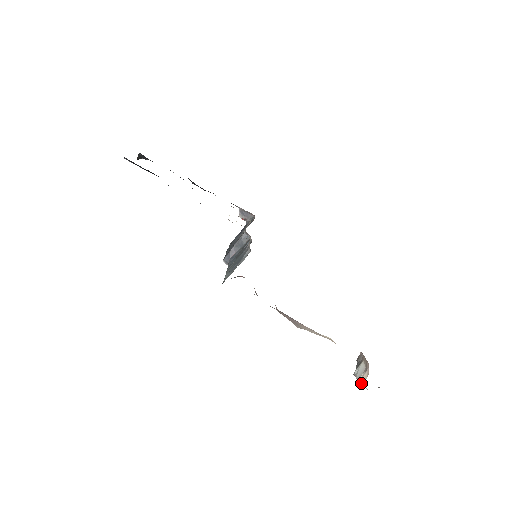
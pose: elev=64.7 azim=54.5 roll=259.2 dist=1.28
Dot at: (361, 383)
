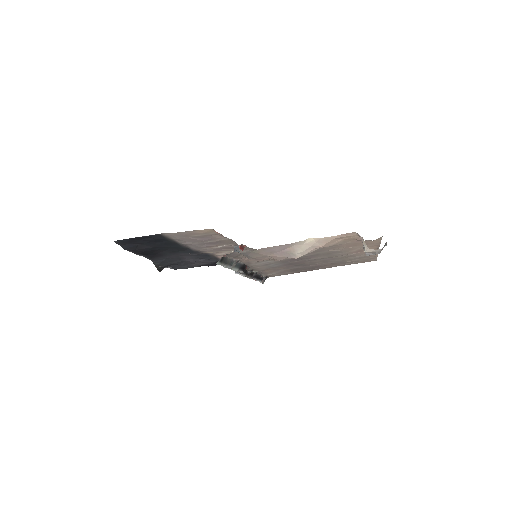
Dot at: (366, 250)
